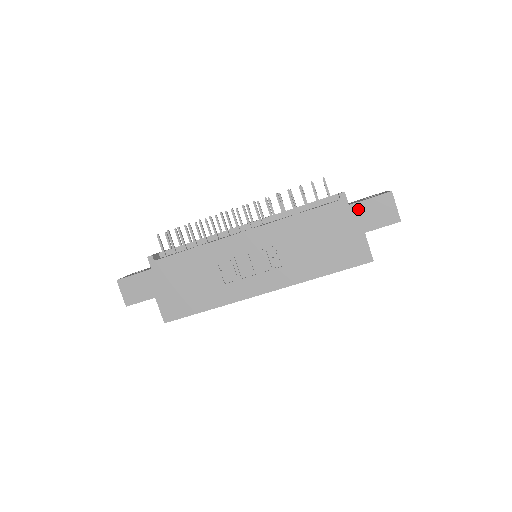
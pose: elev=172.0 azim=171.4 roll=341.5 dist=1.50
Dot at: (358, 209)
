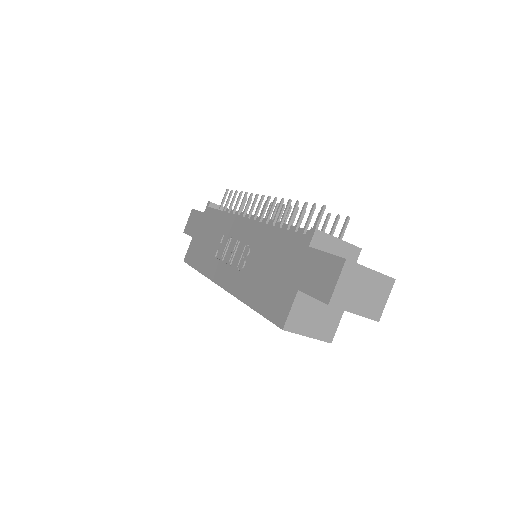
Dot at: (311, 257)
